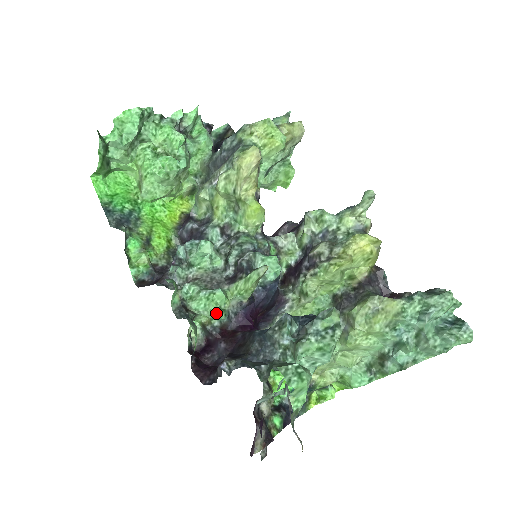
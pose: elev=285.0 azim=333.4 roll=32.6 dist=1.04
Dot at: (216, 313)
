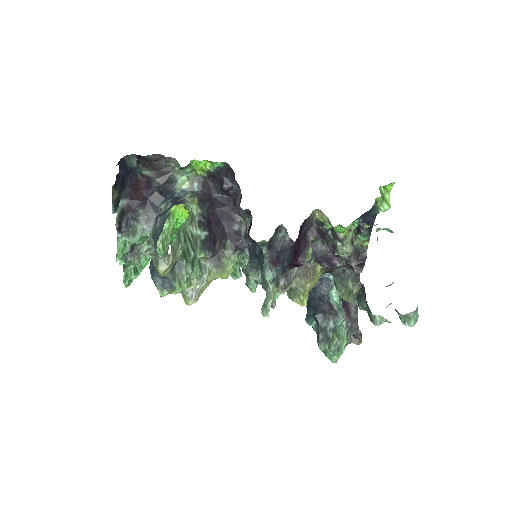
Dot at: occluded
